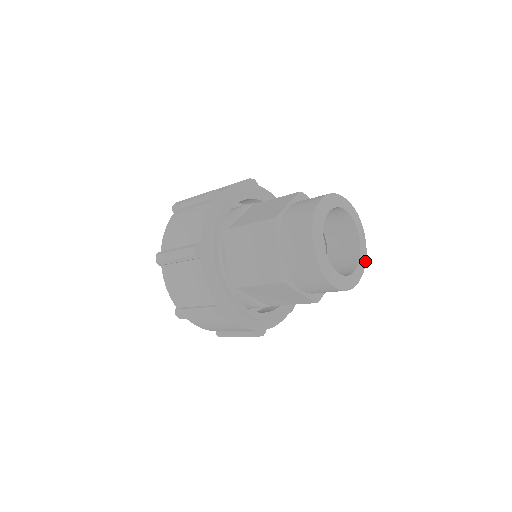
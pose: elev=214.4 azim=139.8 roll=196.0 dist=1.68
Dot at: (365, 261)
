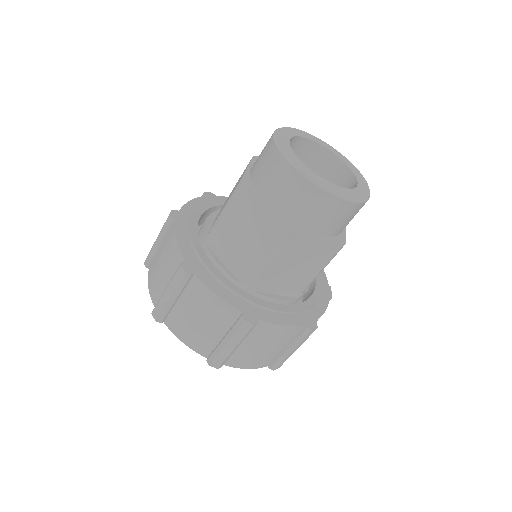
Dot at: (362, 176)
